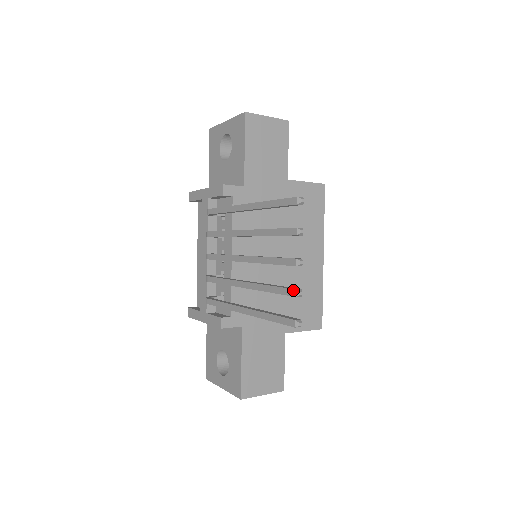
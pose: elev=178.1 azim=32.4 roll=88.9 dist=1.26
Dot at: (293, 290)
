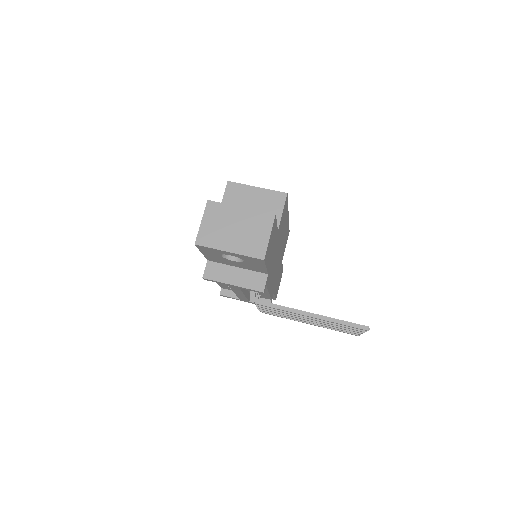
Dot at: (358, 334)
